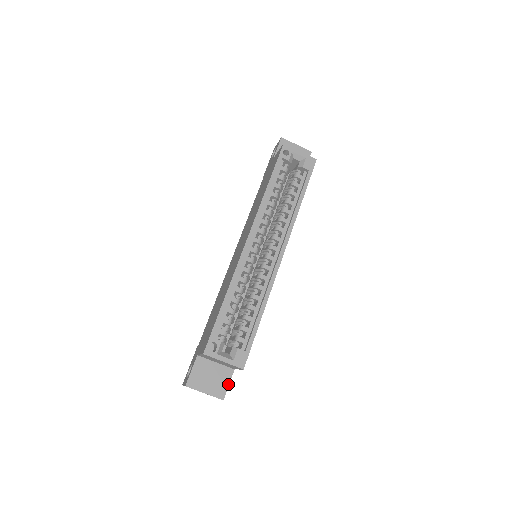
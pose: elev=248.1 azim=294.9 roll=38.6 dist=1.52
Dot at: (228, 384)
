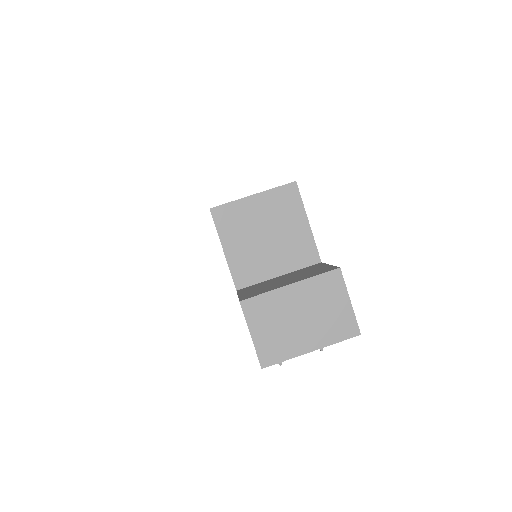
Dot at: (327, 266)
